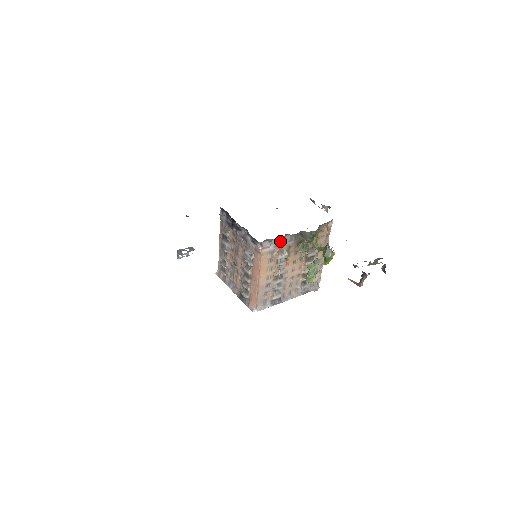
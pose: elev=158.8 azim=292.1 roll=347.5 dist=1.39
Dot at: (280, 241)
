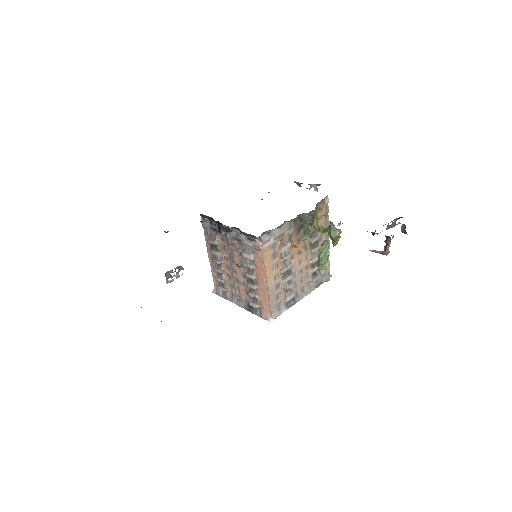
Dot at: (279, 231)
